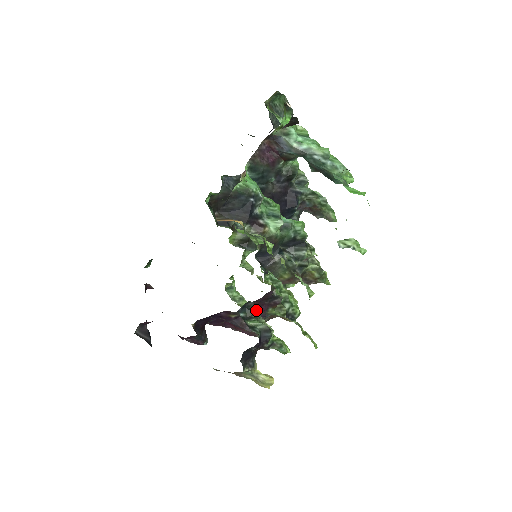
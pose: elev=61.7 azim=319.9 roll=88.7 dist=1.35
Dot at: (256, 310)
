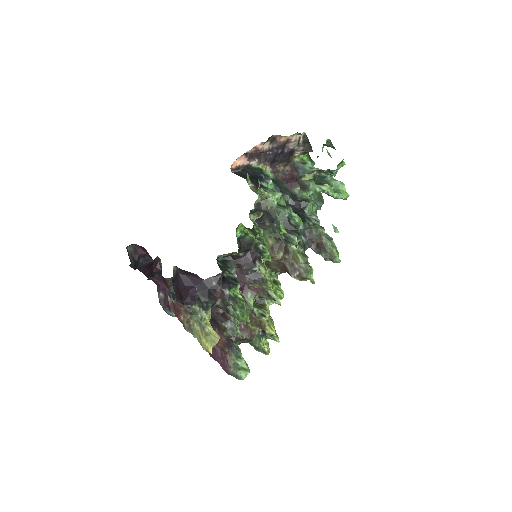
Dot at: occluded
